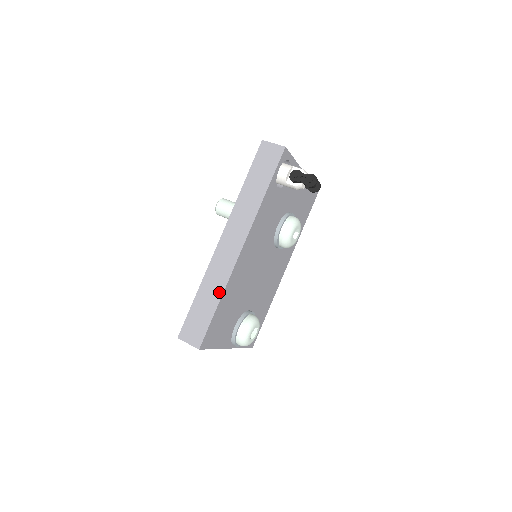
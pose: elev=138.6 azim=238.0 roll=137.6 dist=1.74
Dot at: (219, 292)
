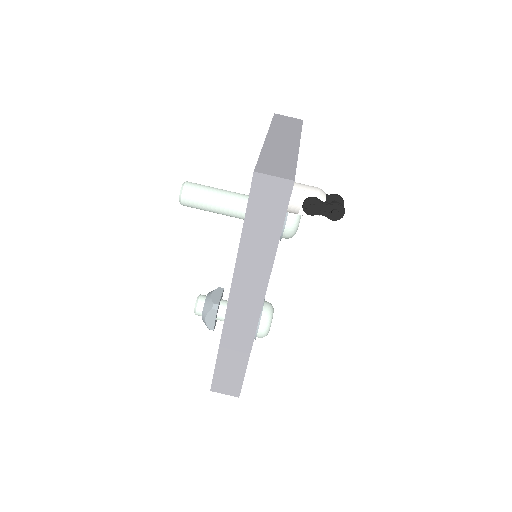
Dot at: (246, 351)
